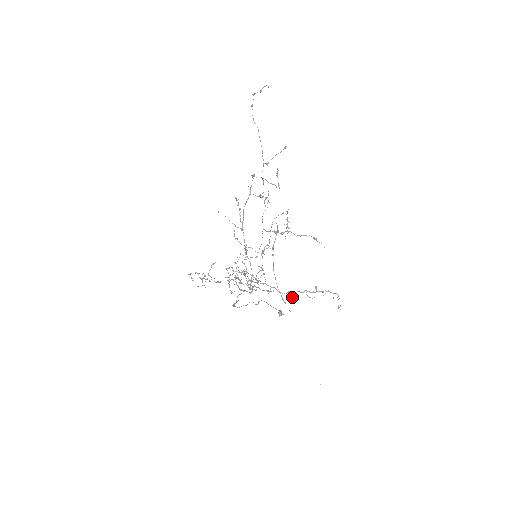
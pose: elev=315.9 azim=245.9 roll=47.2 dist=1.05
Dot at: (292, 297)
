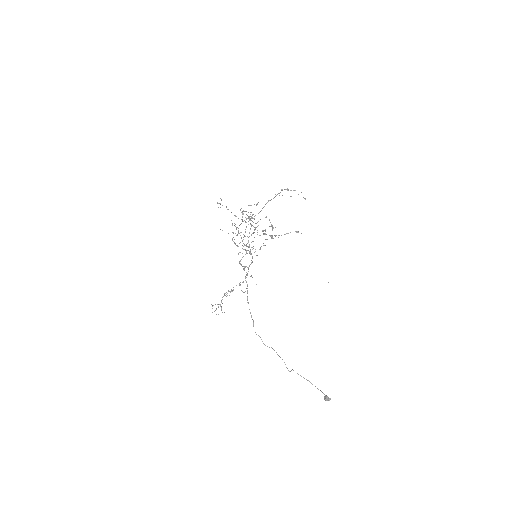
Dot at: (267, 202)
